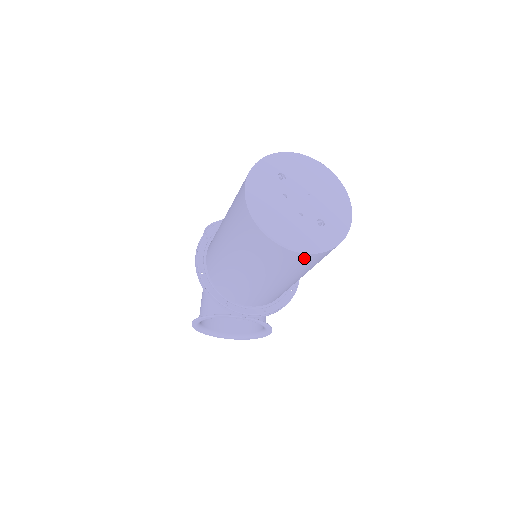
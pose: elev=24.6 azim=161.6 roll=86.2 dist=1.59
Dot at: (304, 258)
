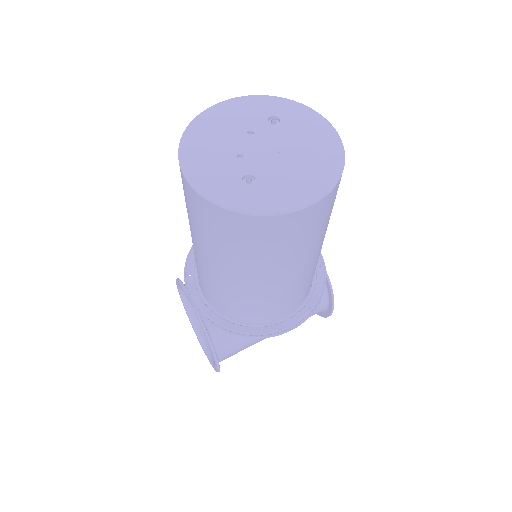
Dot at: (194, 198)
